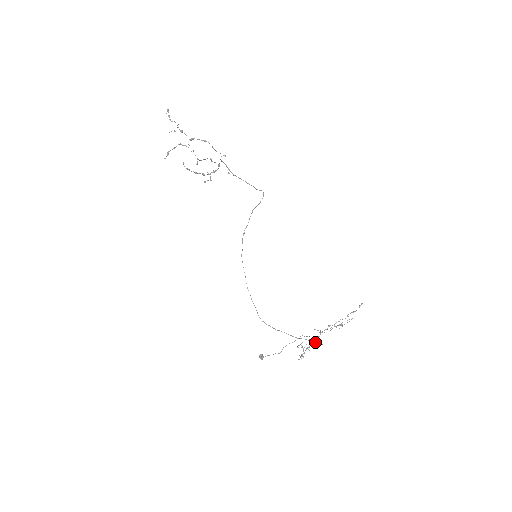
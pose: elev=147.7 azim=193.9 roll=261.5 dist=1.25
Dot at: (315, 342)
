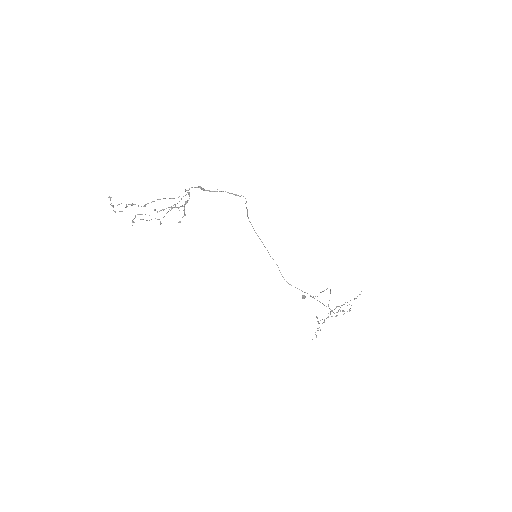
Dot at: occluded
